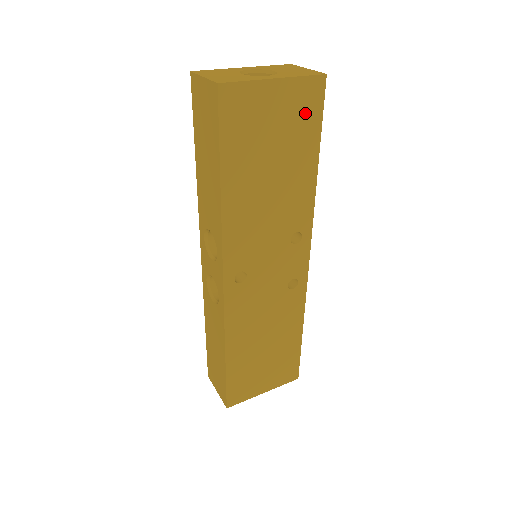
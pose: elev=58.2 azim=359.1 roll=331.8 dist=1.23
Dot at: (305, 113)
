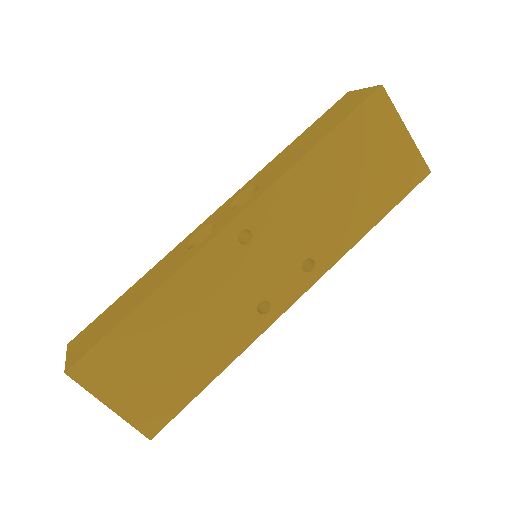
Dot at: (401, 177)
